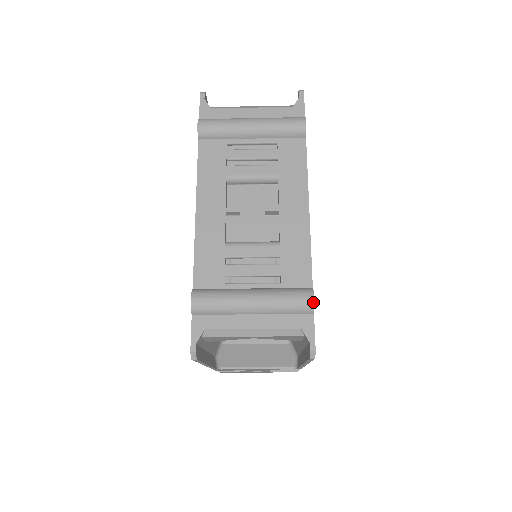
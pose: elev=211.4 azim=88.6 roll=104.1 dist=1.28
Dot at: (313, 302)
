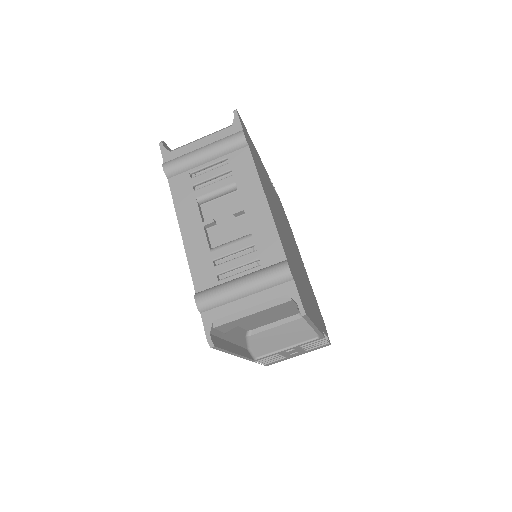
Dot at: (289, 270)
